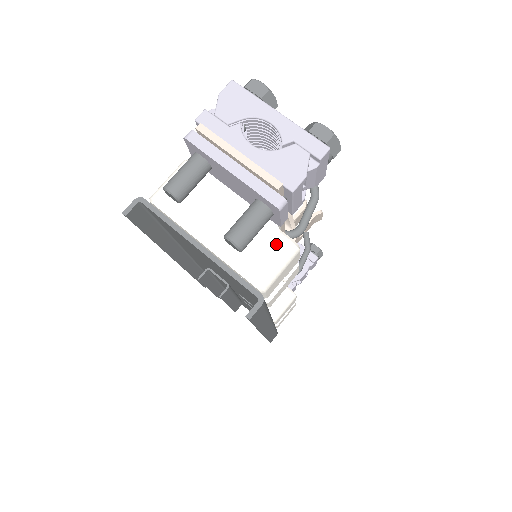
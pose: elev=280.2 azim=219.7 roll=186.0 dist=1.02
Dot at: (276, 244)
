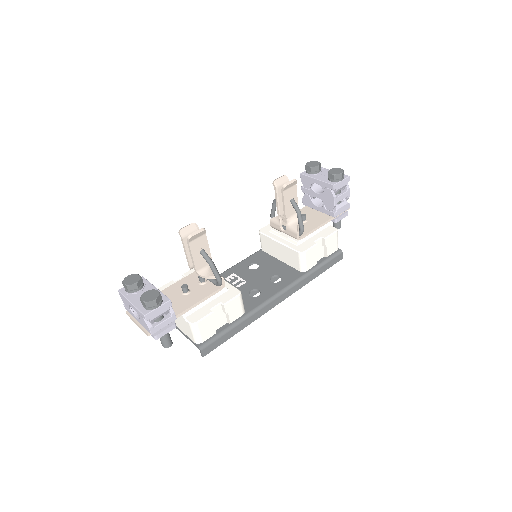
Dot at: (188, 326)
